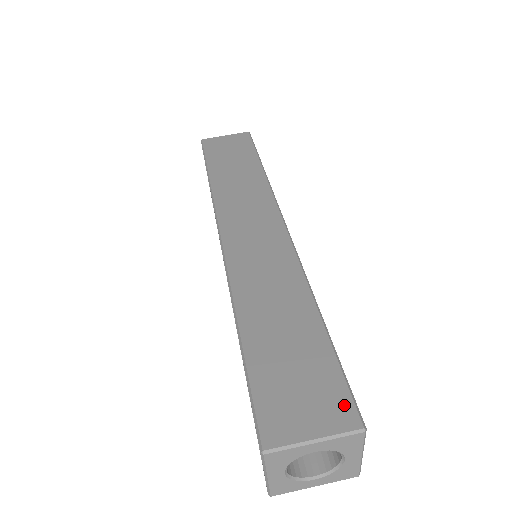
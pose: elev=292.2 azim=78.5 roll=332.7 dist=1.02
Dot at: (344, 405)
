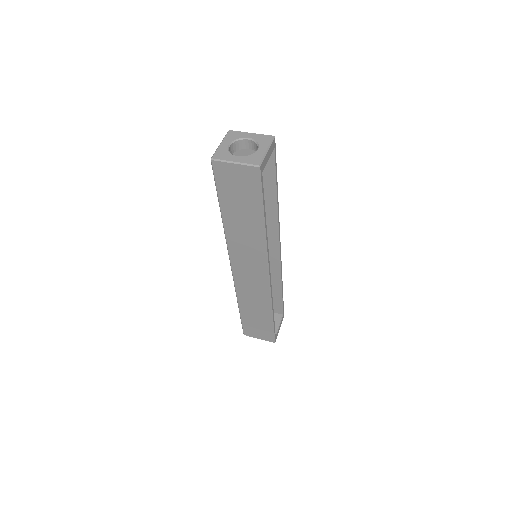
Dot at: occluded
